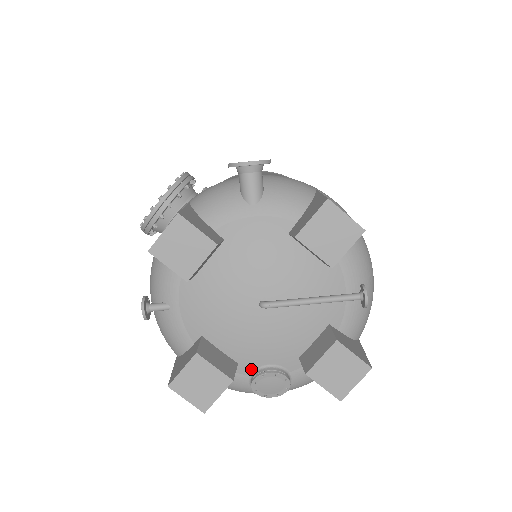
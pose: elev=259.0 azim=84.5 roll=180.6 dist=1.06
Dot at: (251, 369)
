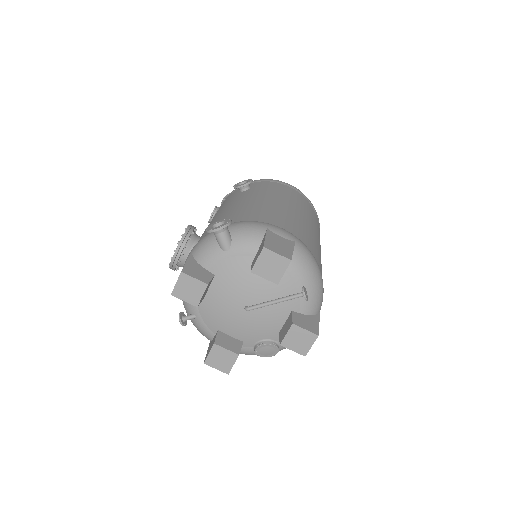
Dot at: (252, 344)
